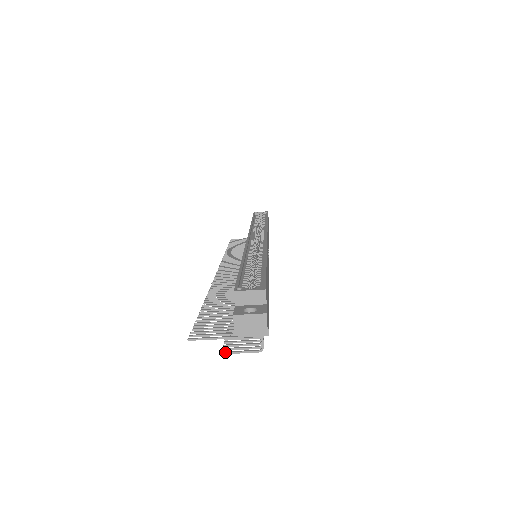
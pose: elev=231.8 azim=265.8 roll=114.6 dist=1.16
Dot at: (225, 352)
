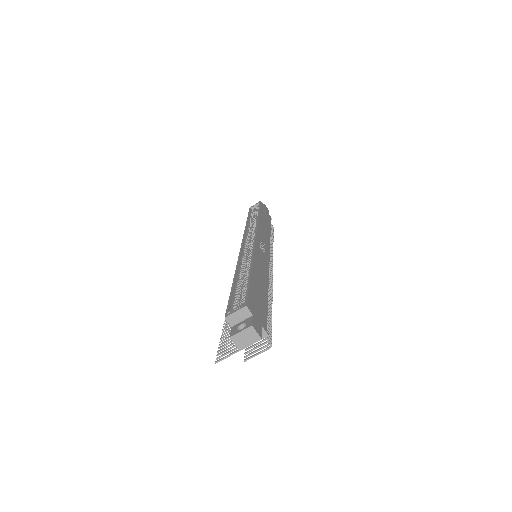
Dot at: (246, 359)
